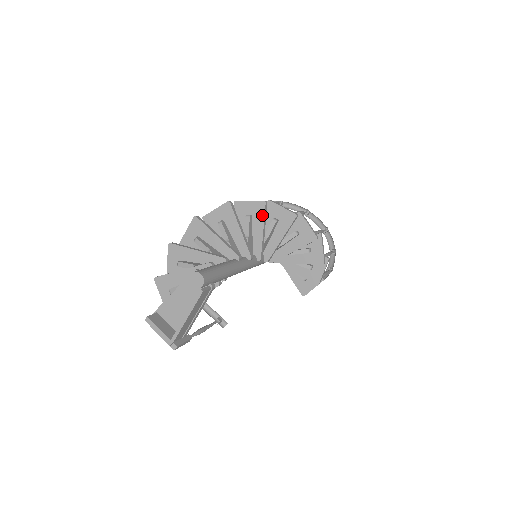
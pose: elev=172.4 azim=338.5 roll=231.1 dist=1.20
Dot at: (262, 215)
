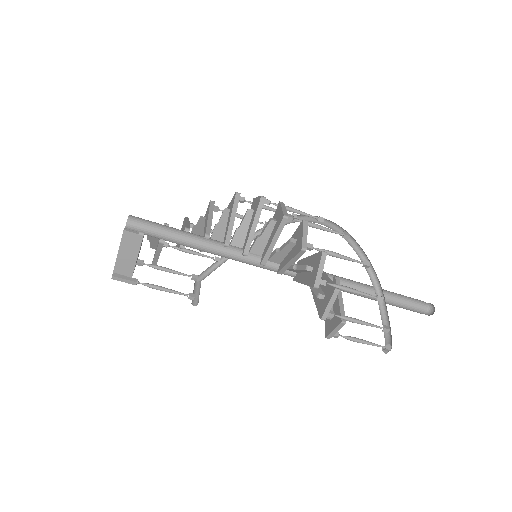
Dot at: (256, 210)
